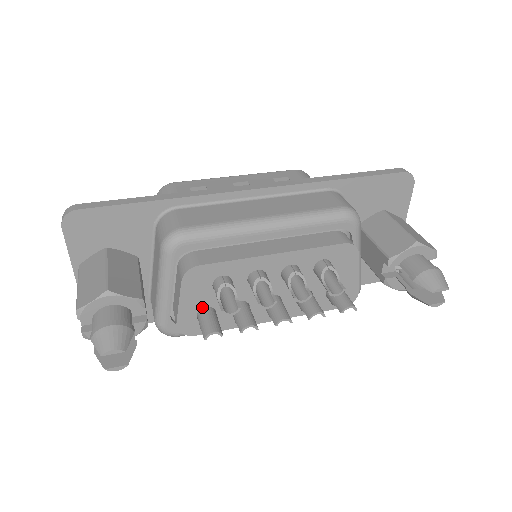
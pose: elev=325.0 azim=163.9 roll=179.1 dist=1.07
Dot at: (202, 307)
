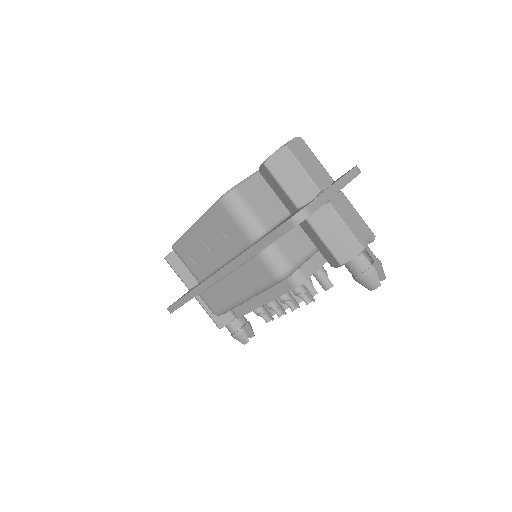
Dot at: occluded
